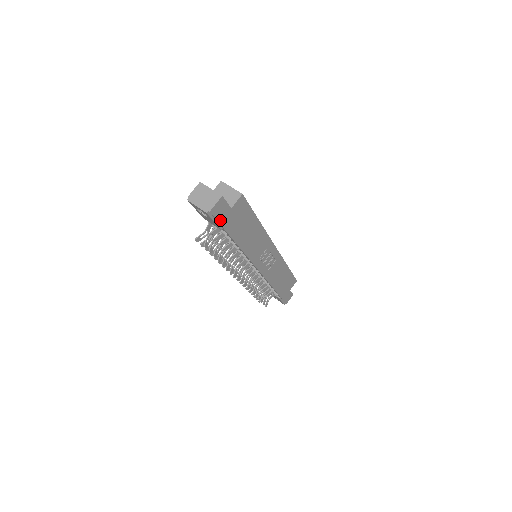
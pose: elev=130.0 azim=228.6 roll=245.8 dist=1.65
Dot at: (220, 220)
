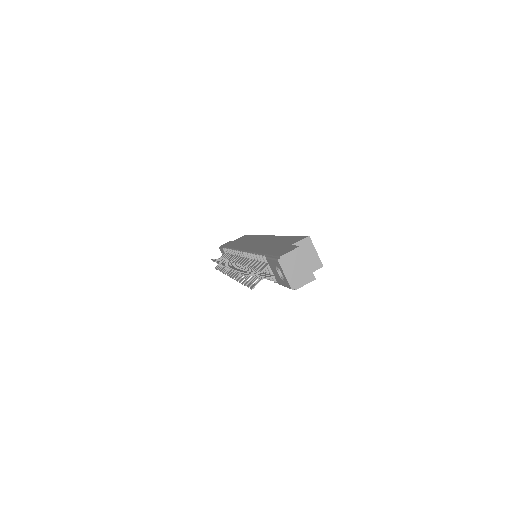
Dot at: occluded
